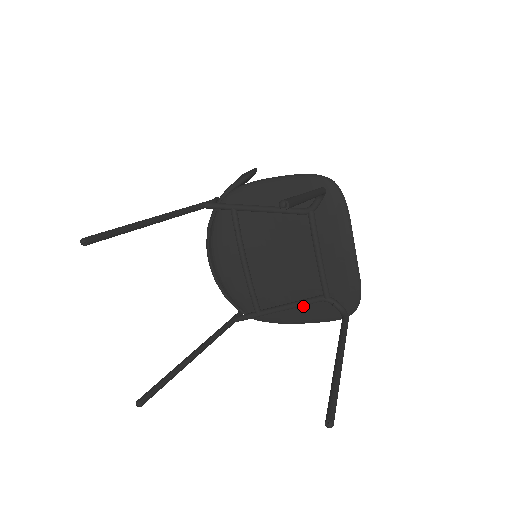
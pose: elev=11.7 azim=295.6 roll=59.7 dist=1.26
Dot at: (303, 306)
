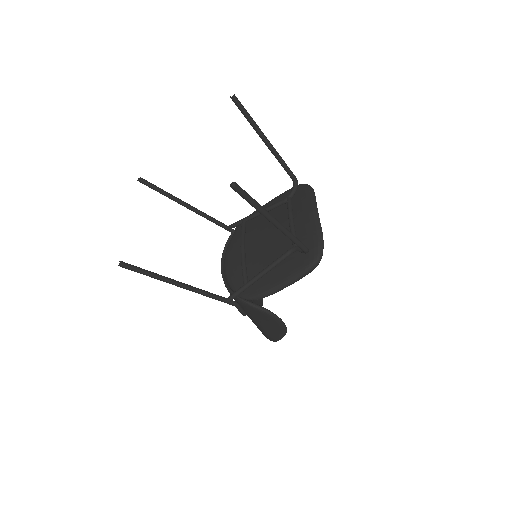
Dot at: (280, 267)
